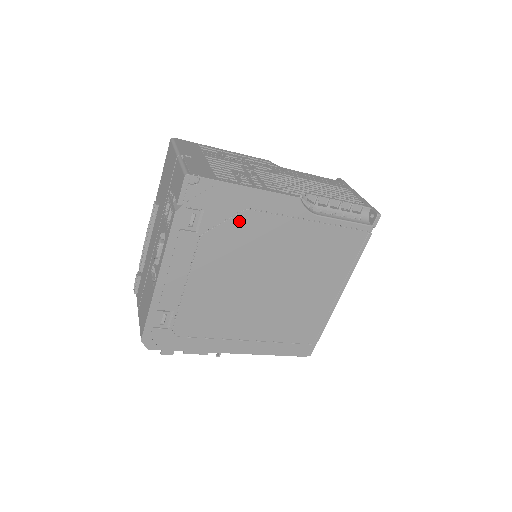
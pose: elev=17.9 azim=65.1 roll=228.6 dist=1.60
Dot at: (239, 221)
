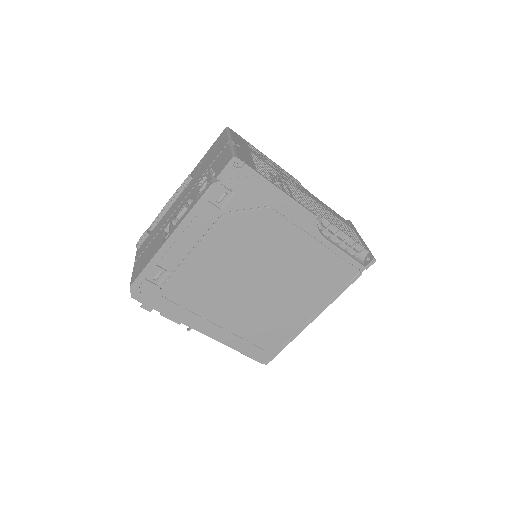
Dot at: (259, 215)
